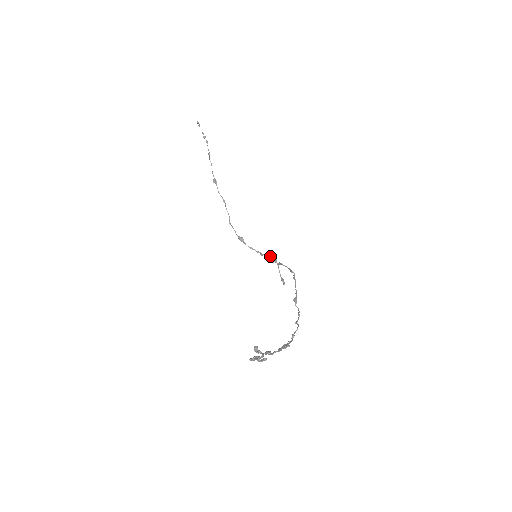
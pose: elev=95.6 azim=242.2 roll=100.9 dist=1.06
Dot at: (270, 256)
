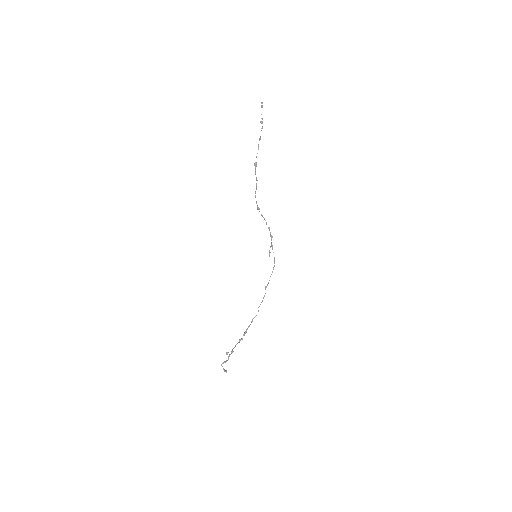
Dot at: (270, 232)
